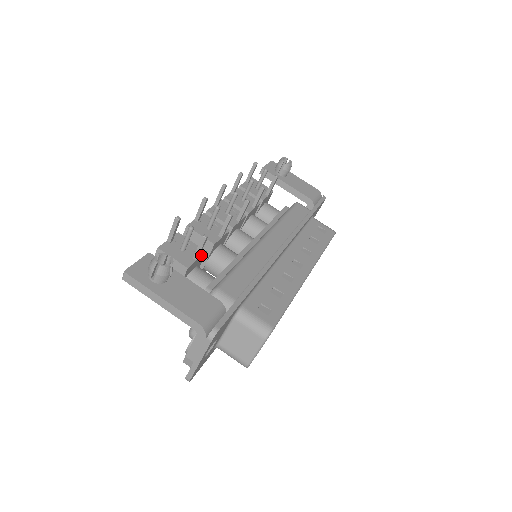
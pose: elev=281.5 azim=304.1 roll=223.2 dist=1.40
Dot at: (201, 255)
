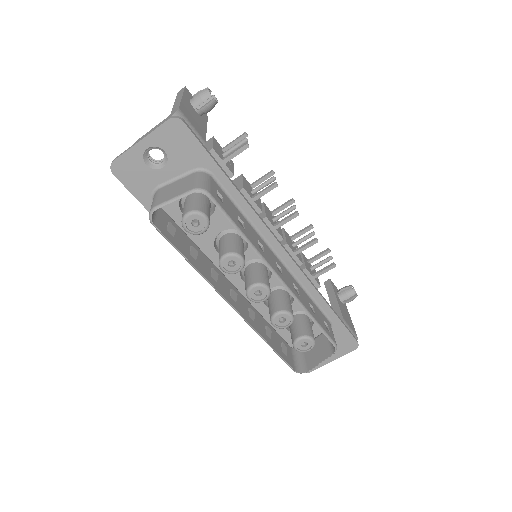
Dot at: (229, 168)
